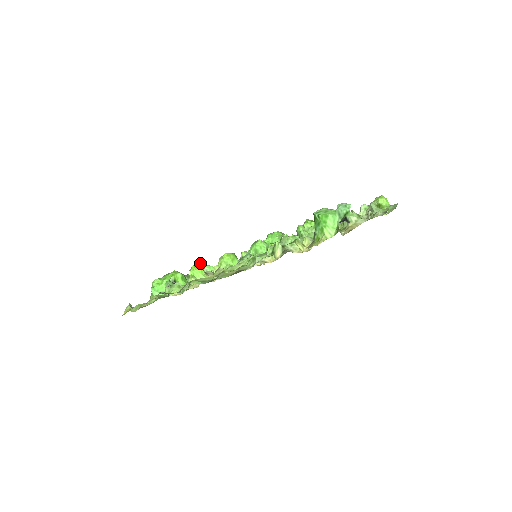
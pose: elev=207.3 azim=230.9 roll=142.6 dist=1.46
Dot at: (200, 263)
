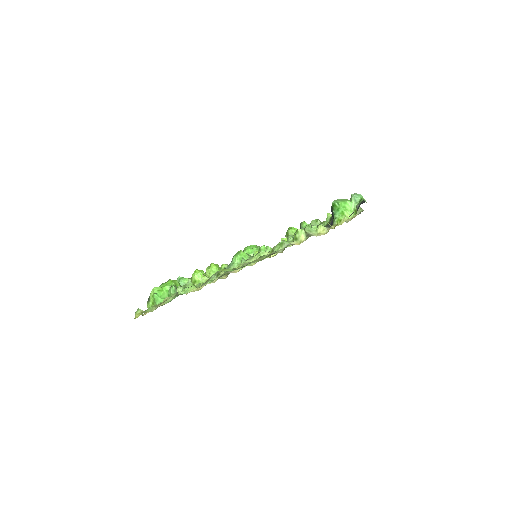
Dot at: (182, 277)
